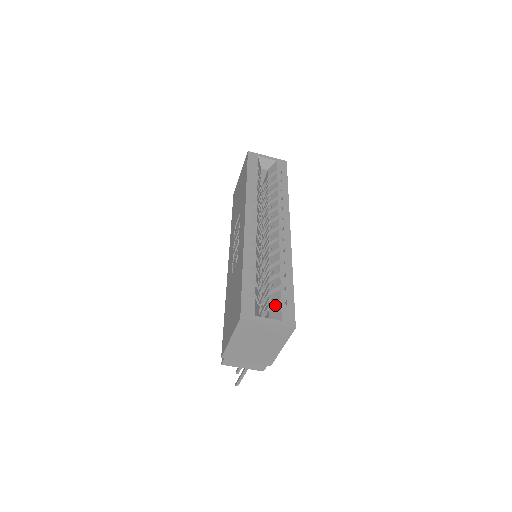
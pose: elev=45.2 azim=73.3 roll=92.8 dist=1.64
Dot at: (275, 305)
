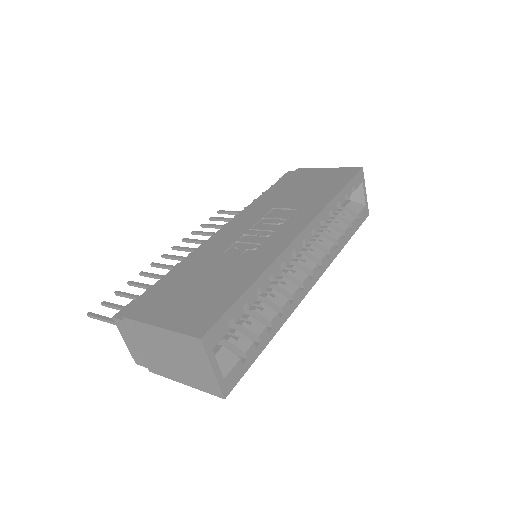
Dot at: (231, 346)
